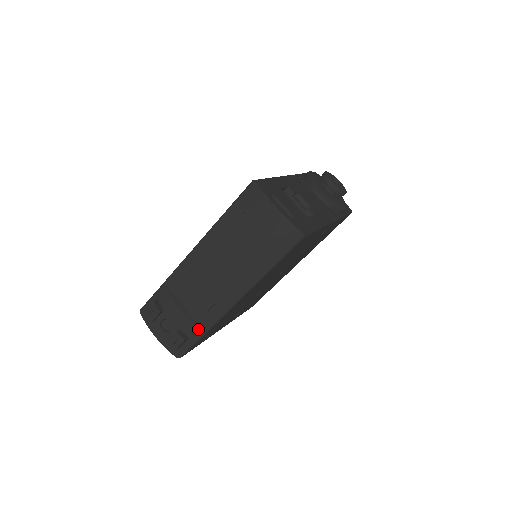
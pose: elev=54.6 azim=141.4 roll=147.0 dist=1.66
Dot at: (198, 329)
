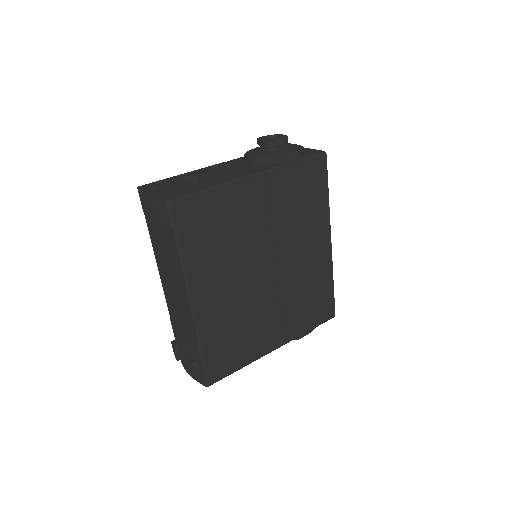
Dot at: (194, 347)
